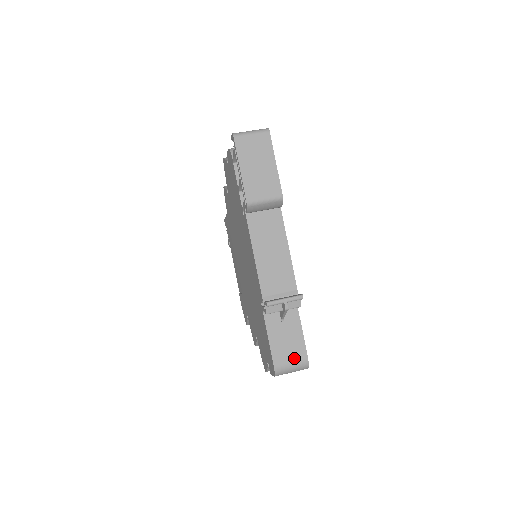
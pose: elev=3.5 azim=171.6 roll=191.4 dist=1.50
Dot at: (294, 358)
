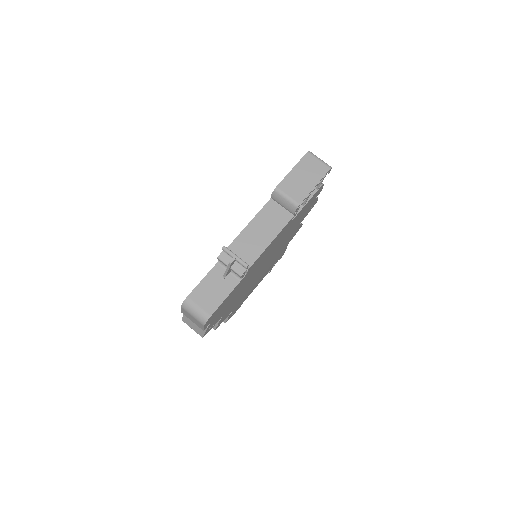
Dot at: (204, 306)
